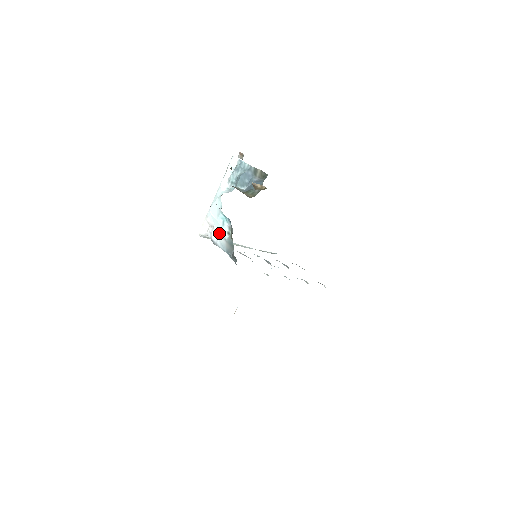
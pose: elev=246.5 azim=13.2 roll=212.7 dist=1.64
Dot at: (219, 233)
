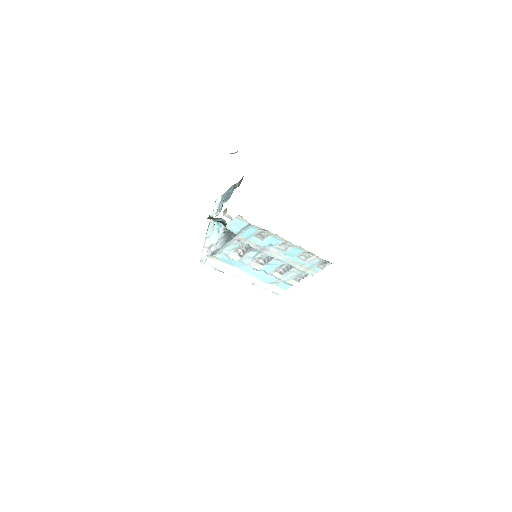
Dot at: (217, 242)
